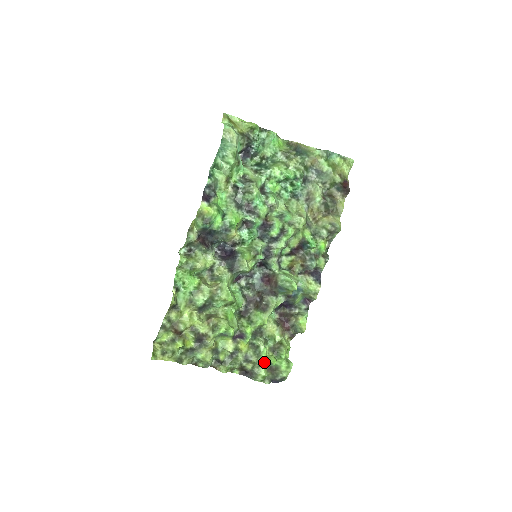
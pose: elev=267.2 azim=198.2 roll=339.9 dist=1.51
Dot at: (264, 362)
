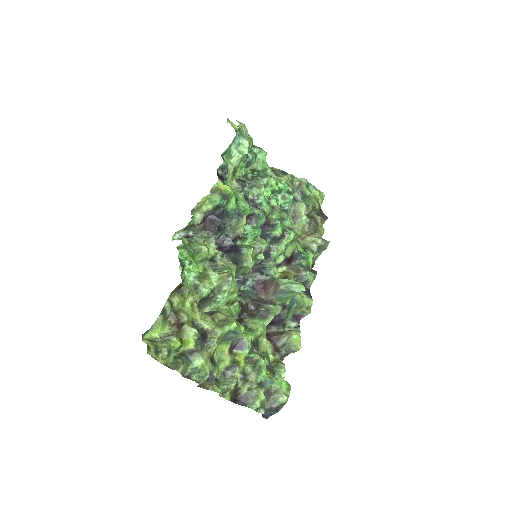
Dot at: (263, 382)
